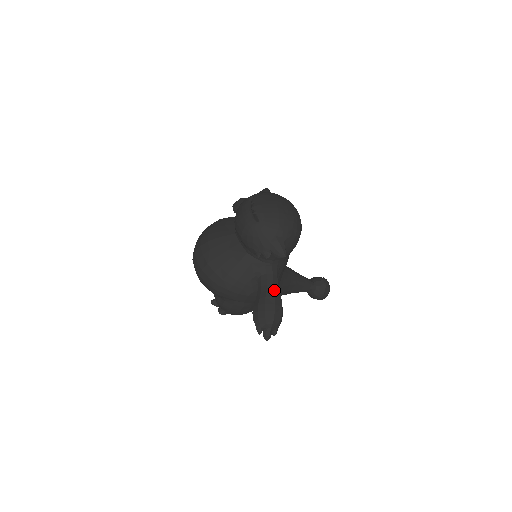
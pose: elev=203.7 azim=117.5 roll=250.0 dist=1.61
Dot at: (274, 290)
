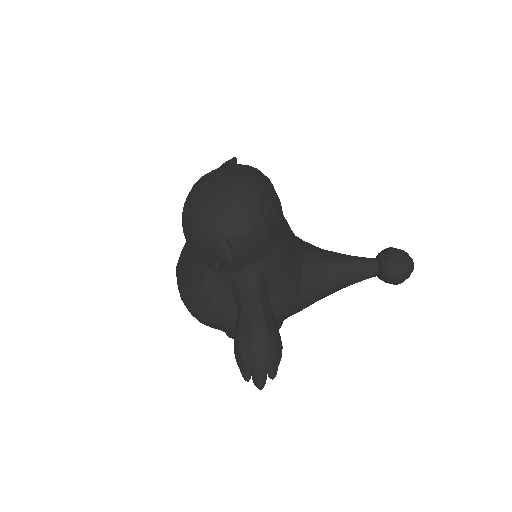
Dot at: (251, 312)
